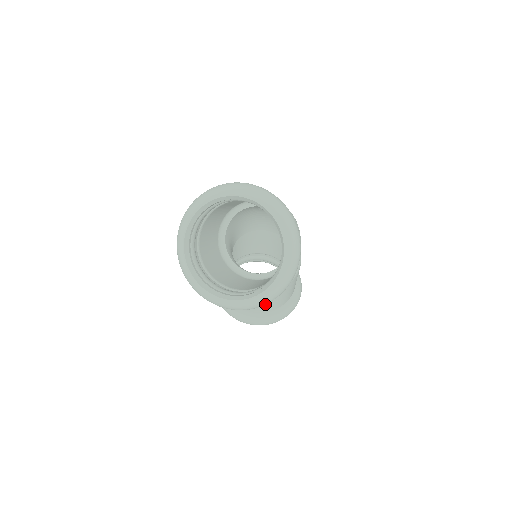
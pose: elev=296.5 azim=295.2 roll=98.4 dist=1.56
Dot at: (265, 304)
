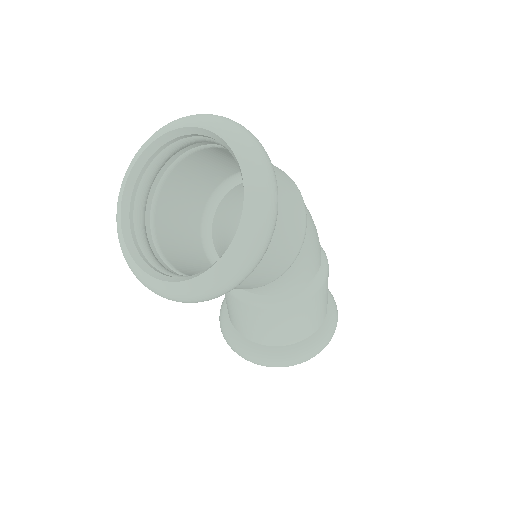
Dot at: (218, 293)
